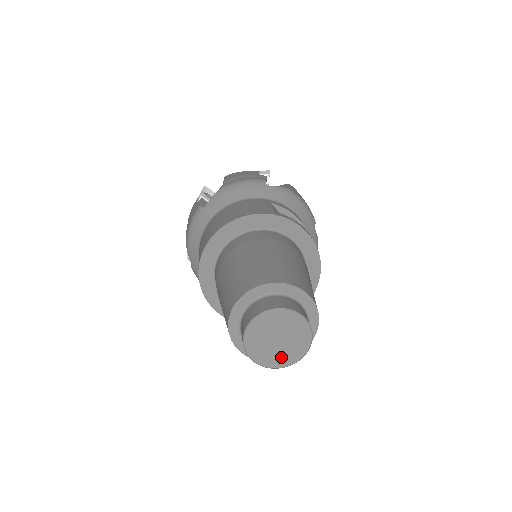
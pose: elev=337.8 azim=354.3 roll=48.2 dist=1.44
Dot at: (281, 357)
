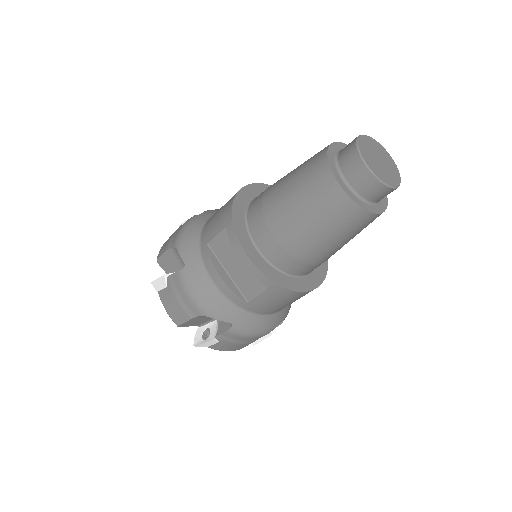
Dot at: (386, 176)
